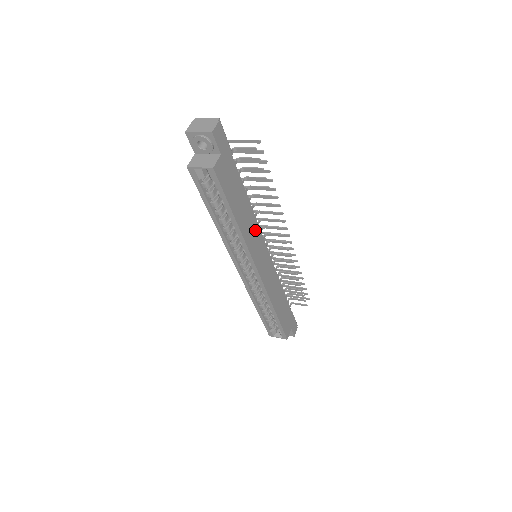
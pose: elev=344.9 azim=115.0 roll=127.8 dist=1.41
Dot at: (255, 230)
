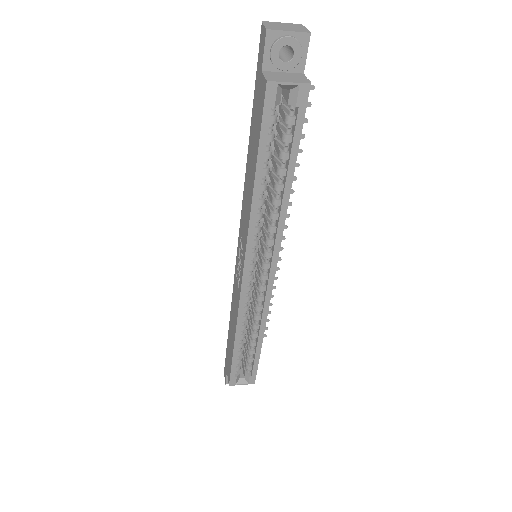
Dot at: occluded
